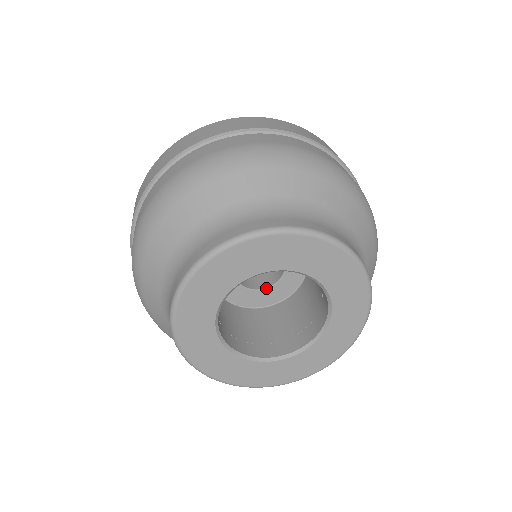
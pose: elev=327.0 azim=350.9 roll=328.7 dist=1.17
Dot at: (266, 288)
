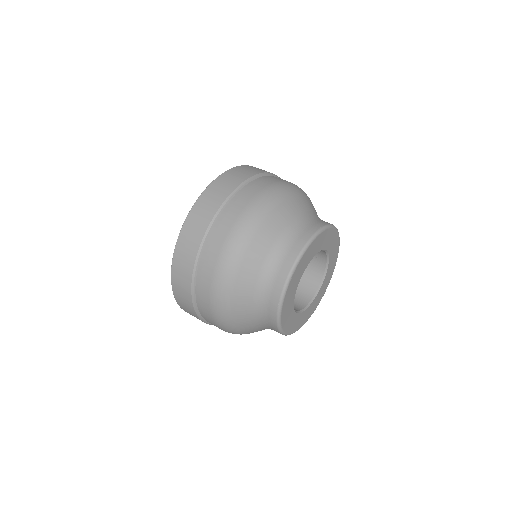
Dot at: occluded
